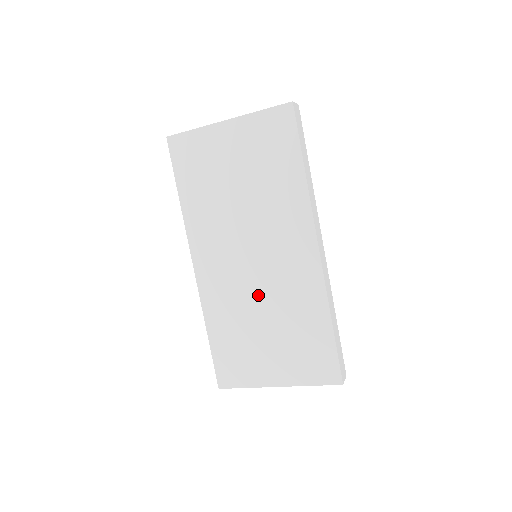
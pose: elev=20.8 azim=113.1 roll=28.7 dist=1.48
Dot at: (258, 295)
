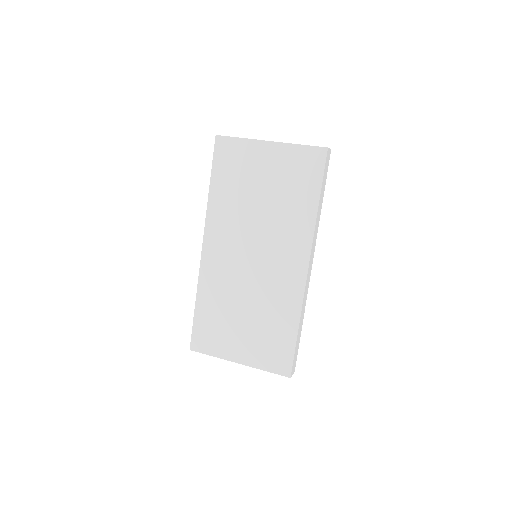
Dot at: (247, 288)
